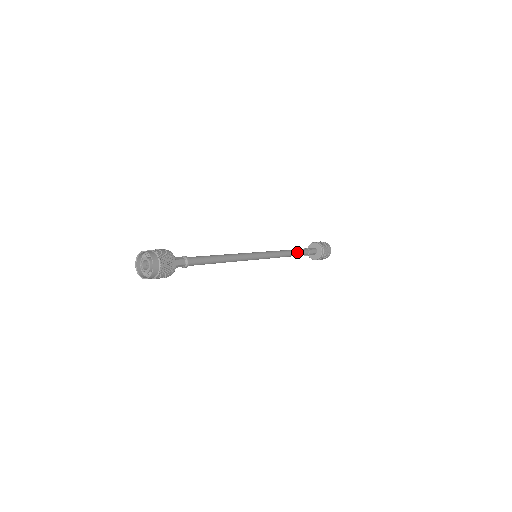
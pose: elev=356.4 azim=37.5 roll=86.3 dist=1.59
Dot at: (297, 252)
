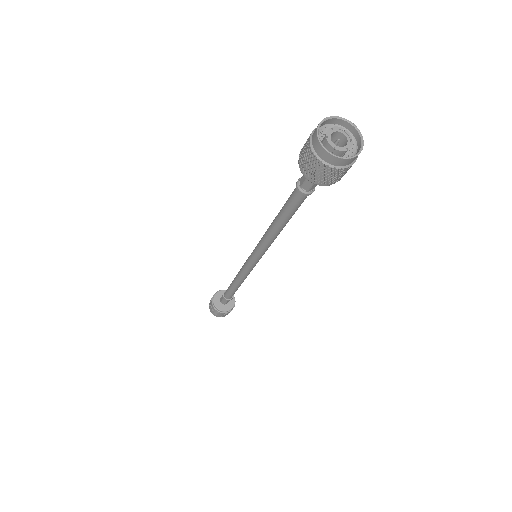
Dot at: occluded
